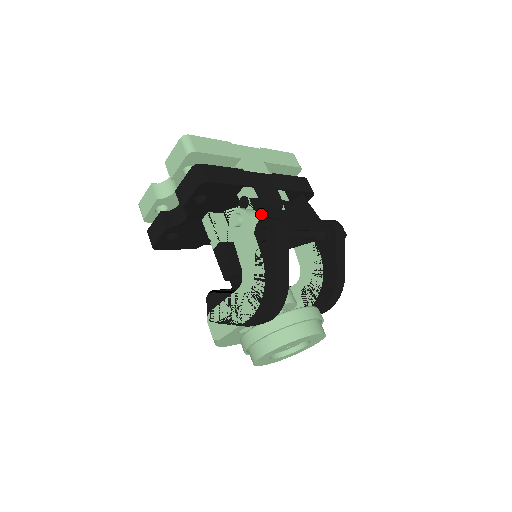
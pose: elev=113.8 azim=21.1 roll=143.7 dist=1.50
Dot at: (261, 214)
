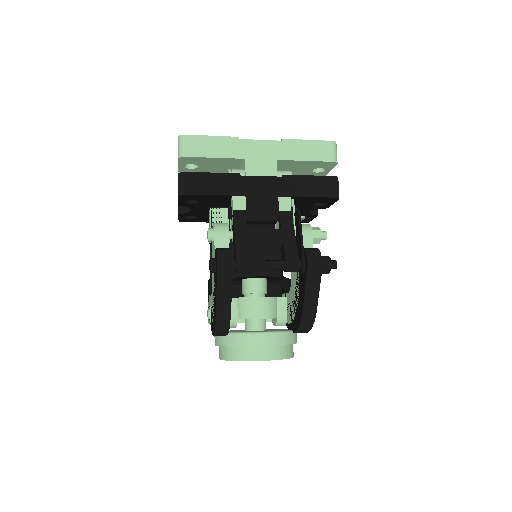
Dot at: (234, 234)
